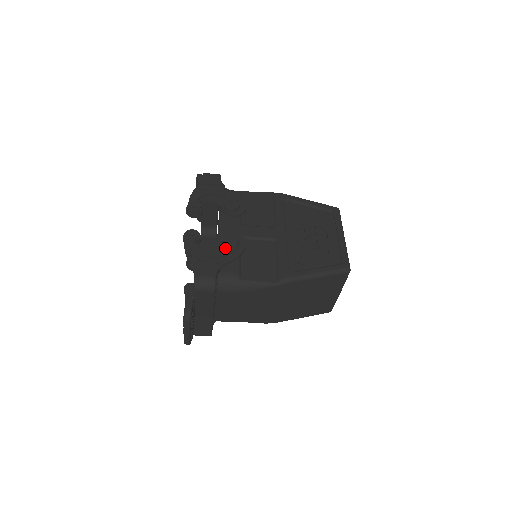
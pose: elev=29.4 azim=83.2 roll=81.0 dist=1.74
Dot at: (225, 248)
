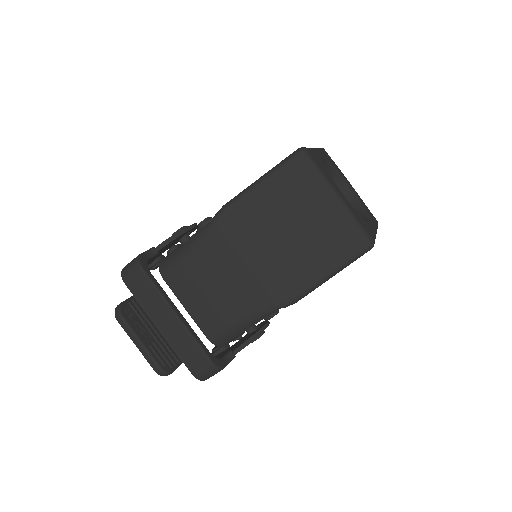
Dot at: occluded
